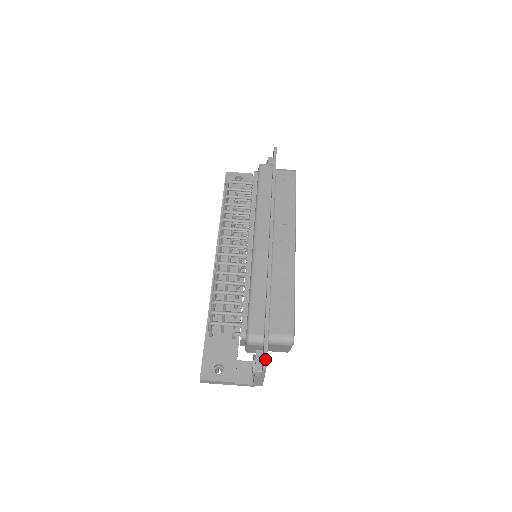
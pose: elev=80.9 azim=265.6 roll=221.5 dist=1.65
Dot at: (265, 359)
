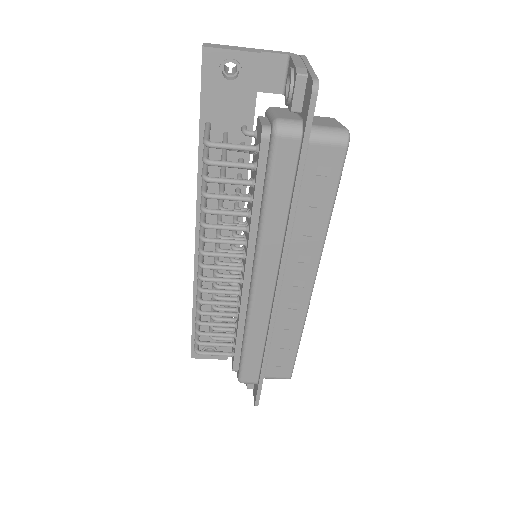
Dot at: (257, 404)
